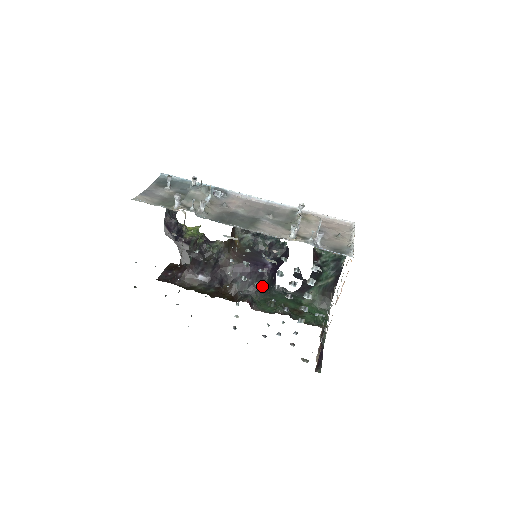
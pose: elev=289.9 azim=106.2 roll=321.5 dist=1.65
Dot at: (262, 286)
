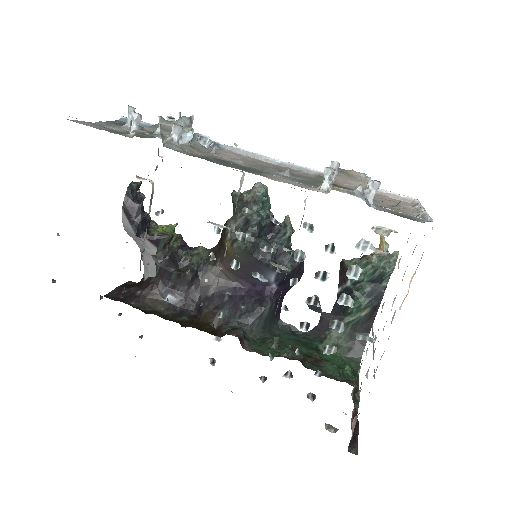
Dot at: (266, 280)
